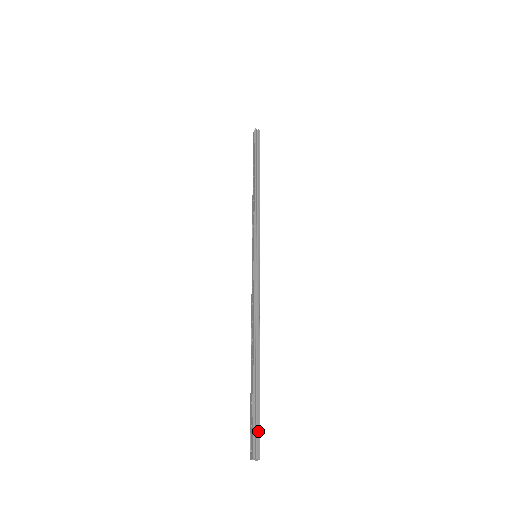
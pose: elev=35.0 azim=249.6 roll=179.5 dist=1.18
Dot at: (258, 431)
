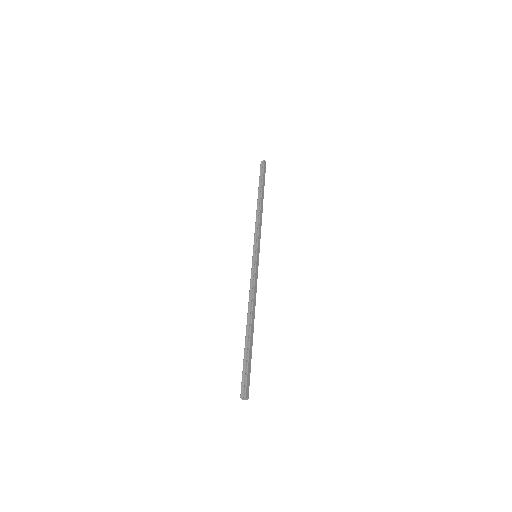
Dot at: (245, 379)
